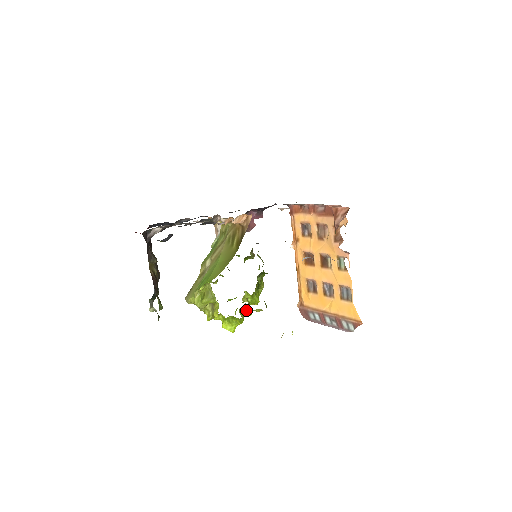
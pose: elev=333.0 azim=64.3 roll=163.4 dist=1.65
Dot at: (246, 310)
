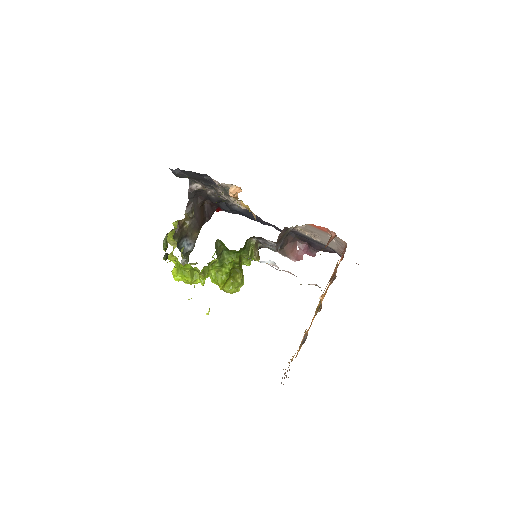
Dot at: occluded
